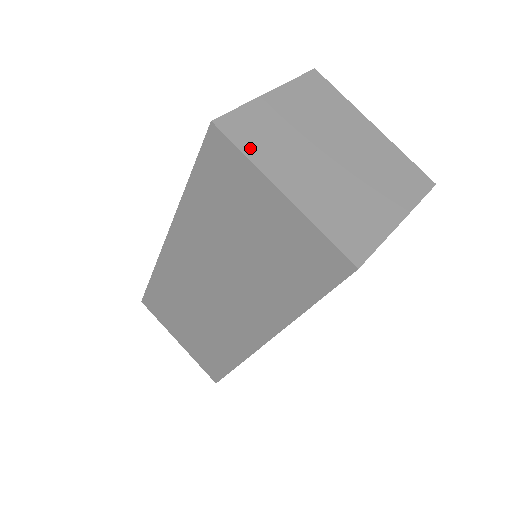
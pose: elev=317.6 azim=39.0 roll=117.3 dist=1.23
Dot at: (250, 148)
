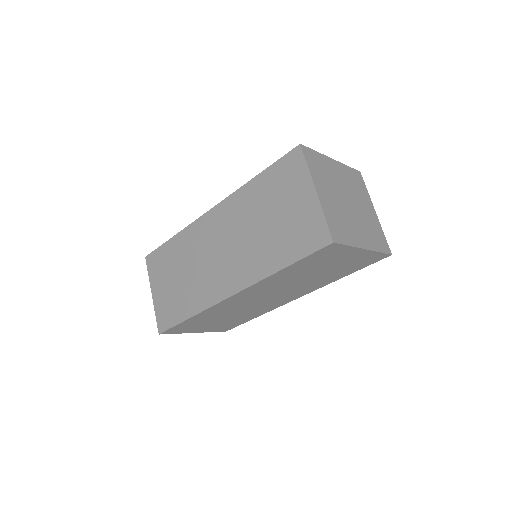
Dot at: (346, 239)
